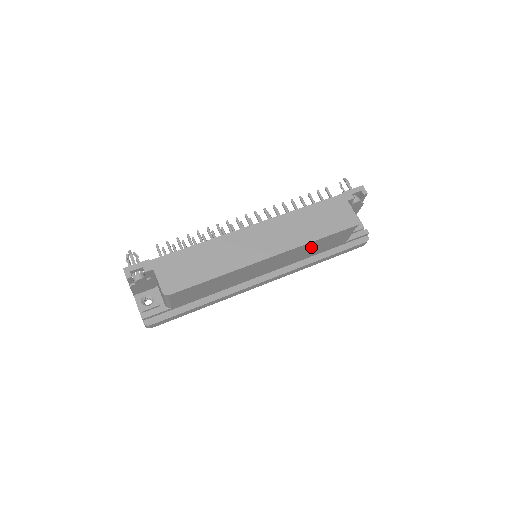
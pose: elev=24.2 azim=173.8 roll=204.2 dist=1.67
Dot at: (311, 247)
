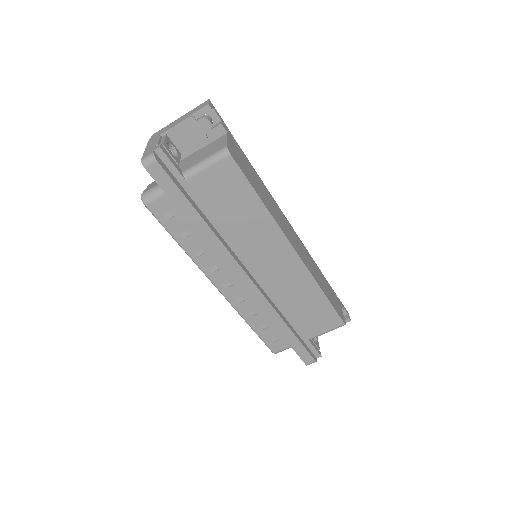
Dot at: (307, 297)
